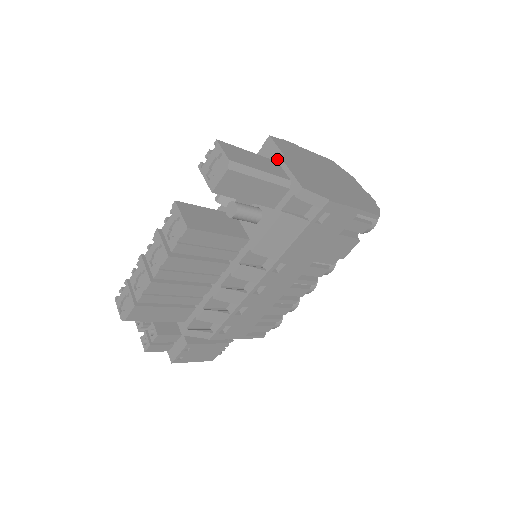
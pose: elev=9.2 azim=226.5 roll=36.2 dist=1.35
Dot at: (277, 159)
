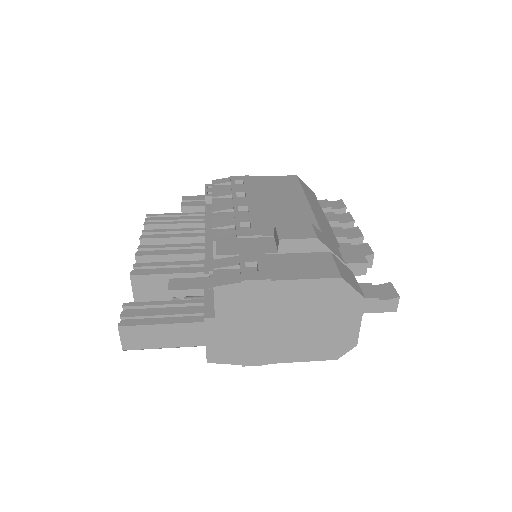
Dot at: (204, 321)
